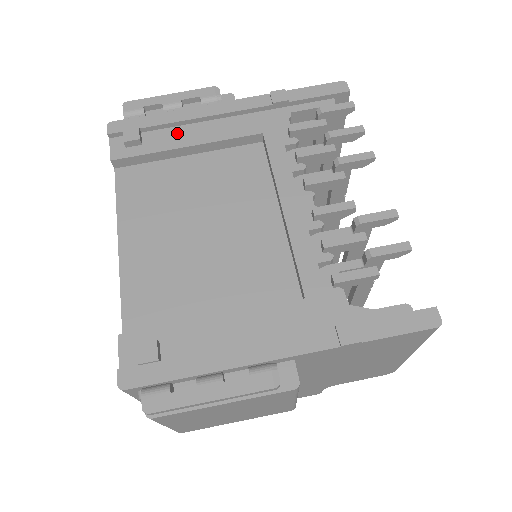
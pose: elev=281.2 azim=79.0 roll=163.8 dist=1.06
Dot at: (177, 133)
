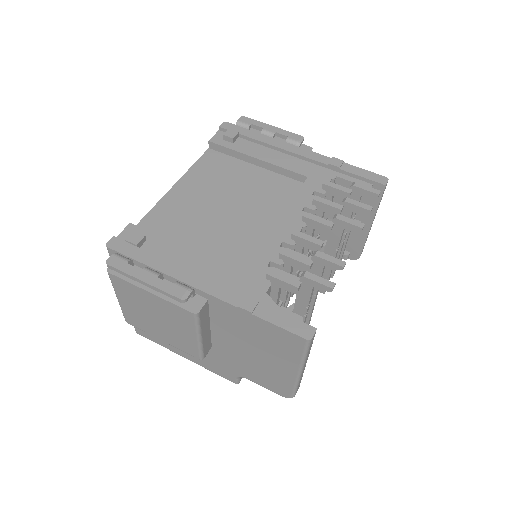
Dot at: (258, 148)
